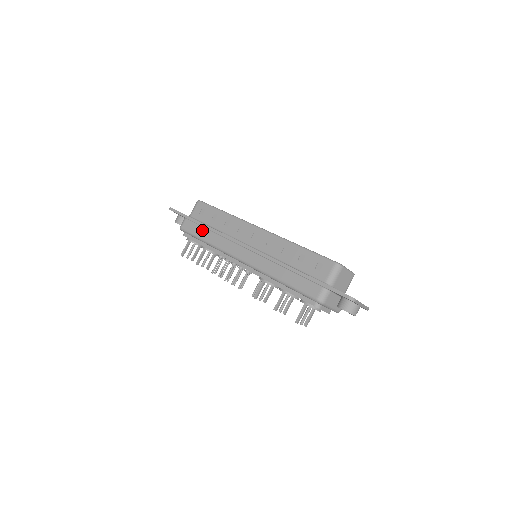
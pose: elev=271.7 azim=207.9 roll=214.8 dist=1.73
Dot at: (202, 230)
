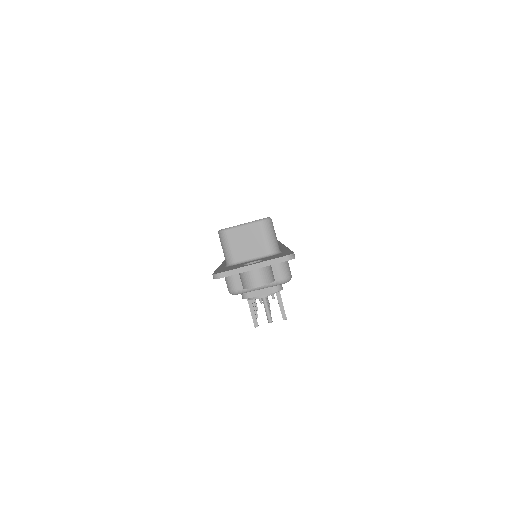
Dot at: occluded
